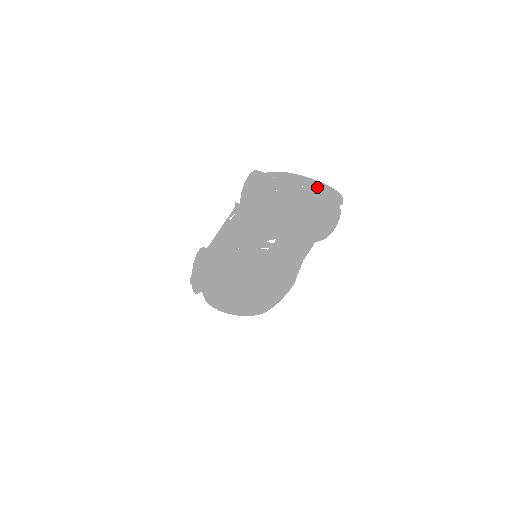
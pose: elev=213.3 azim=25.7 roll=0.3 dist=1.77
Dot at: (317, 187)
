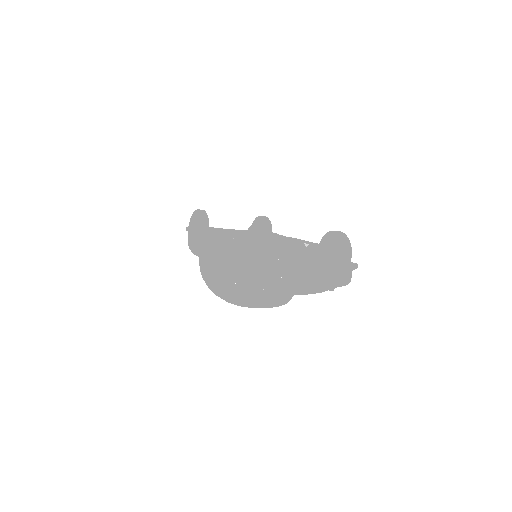
Dot at: occluded
